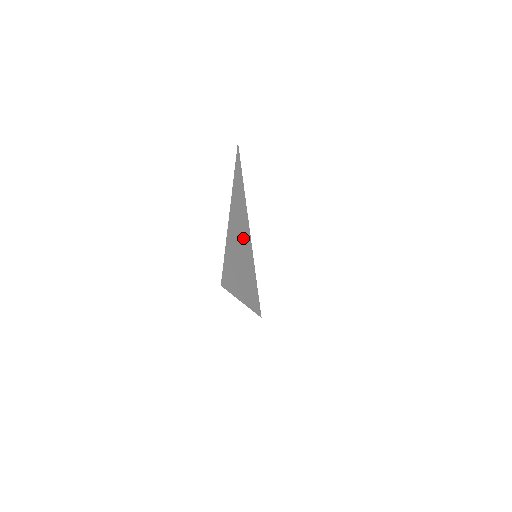
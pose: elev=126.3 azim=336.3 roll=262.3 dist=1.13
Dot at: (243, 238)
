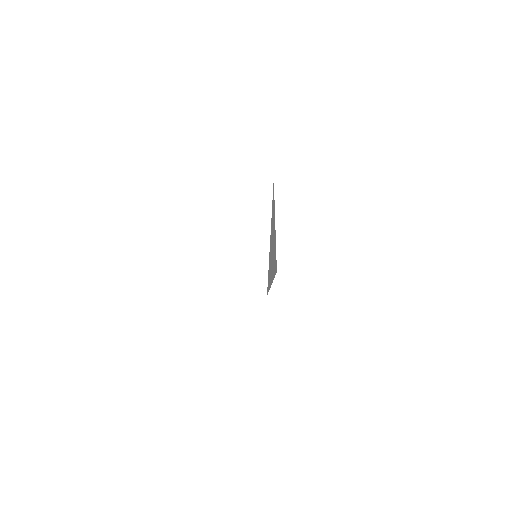
Dot at: occluded
